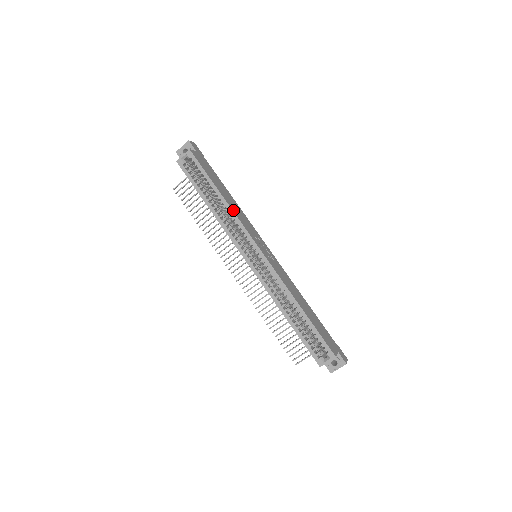
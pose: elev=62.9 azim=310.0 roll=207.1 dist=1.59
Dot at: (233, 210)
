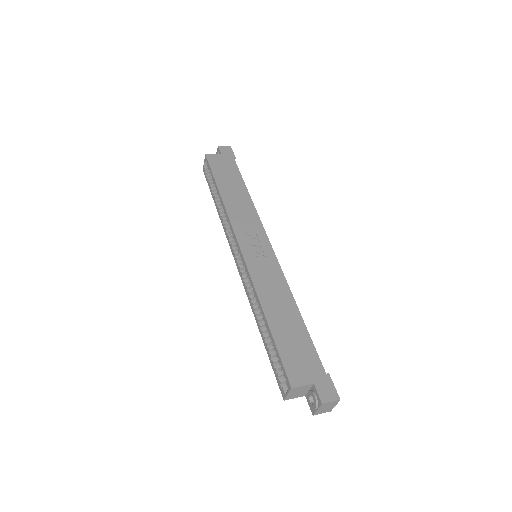
Dot at: (227, 207)
